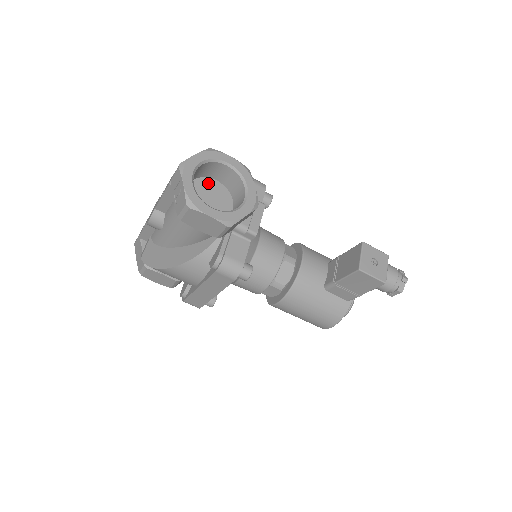
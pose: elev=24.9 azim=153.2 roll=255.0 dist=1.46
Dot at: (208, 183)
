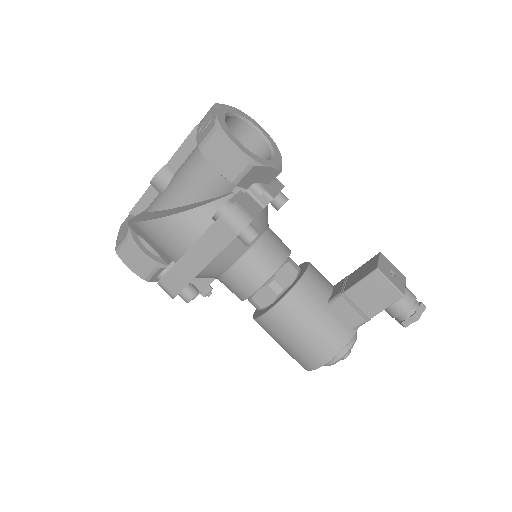
Dot at: occluded
